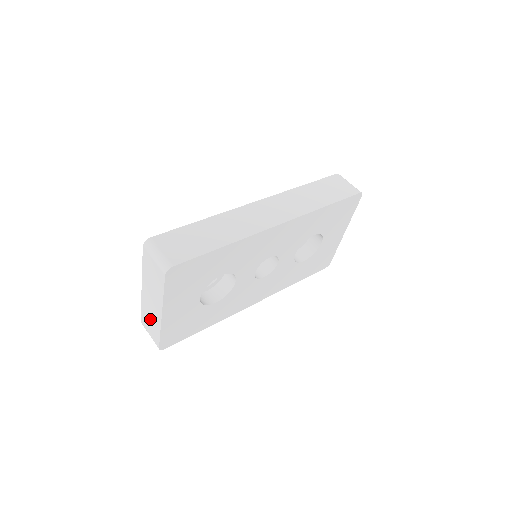
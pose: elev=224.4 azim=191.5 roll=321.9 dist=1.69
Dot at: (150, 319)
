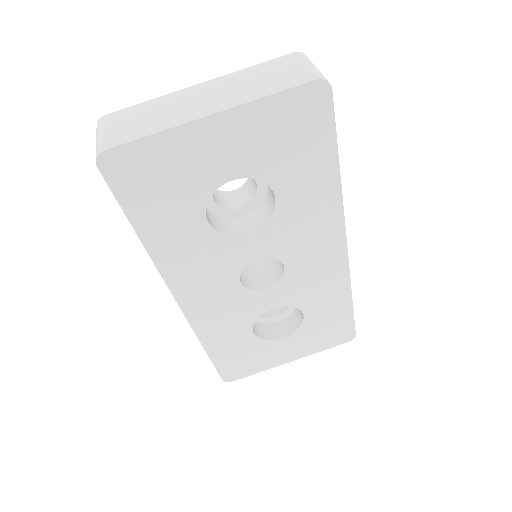
Dot at: (152, 115)
